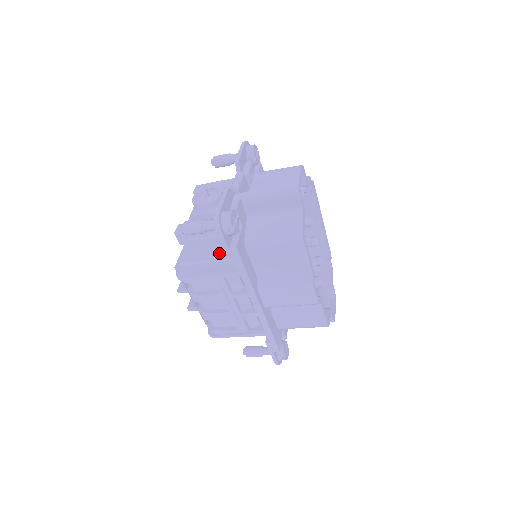
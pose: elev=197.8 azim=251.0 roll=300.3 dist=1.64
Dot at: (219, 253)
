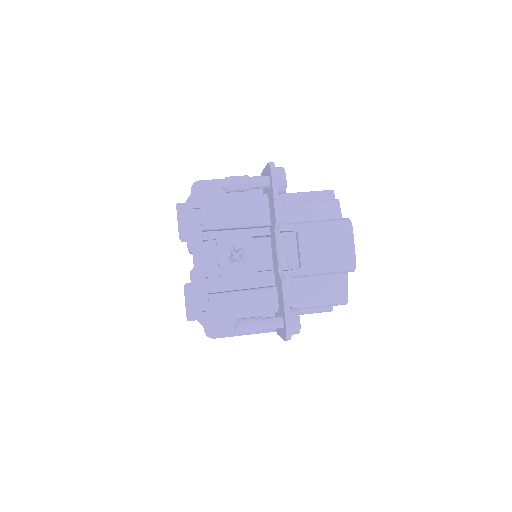
Dot at: occluded
